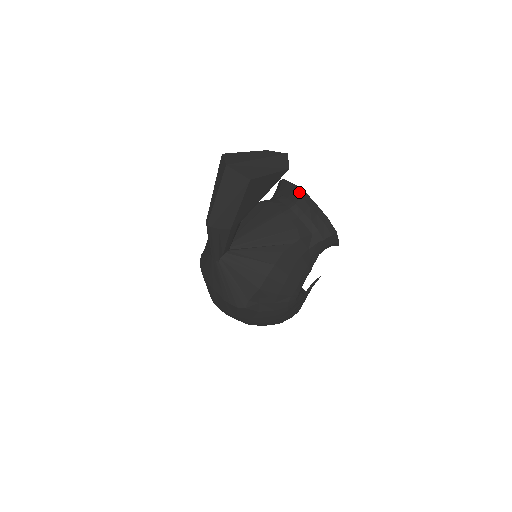
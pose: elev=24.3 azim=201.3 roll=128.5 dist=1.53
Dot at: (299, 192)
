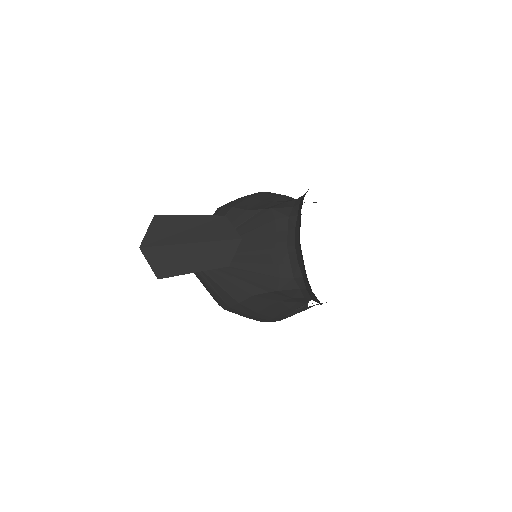
Dot at: (299, 239)
